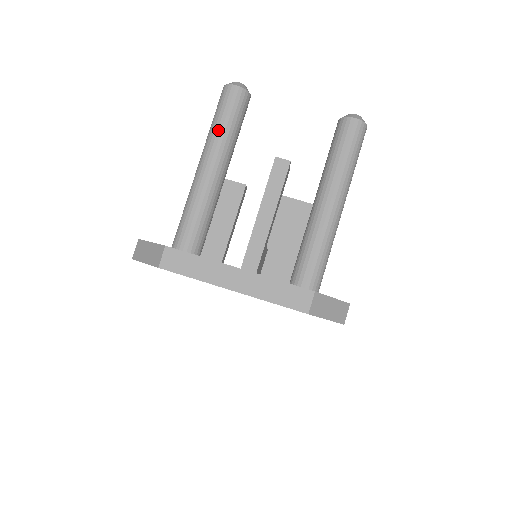
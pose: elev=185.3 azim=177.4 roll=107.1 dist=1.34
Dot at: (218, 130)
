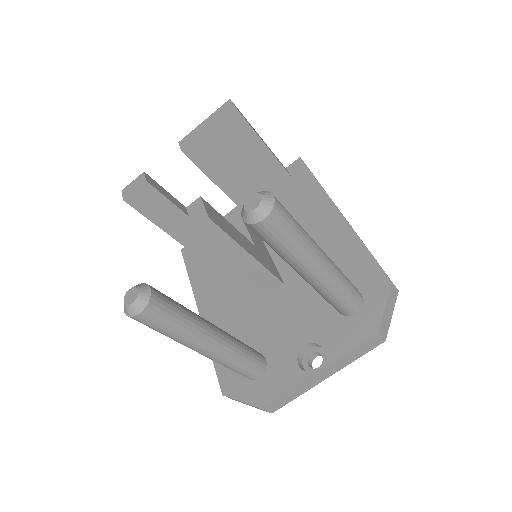
Dot at: (177, 338)
